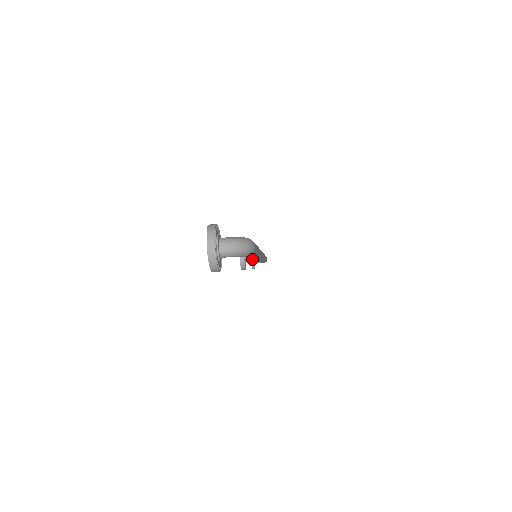
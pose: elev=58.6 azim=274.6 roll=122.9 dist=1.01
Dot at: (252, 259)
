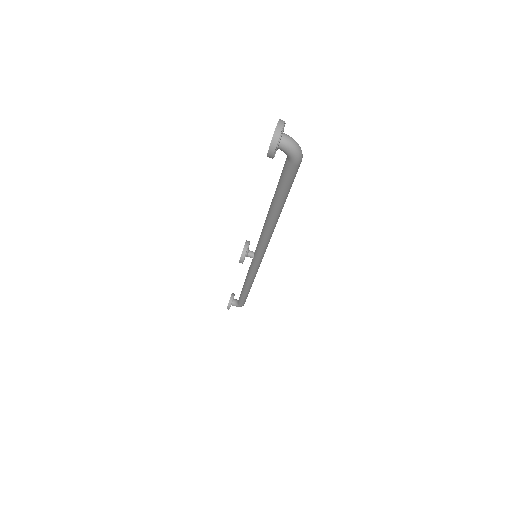
Dot at: (252, 256)
